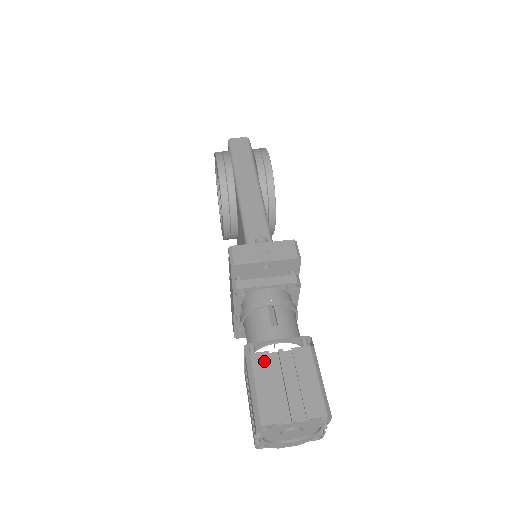
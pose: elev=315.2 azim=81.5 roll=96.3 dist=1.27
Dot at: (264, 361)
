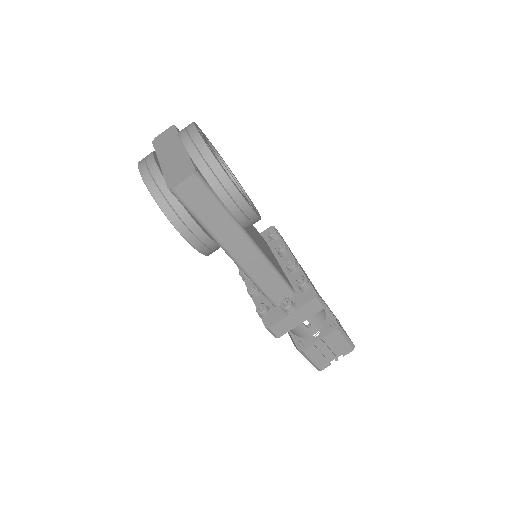
Dot at: (312, 350)
